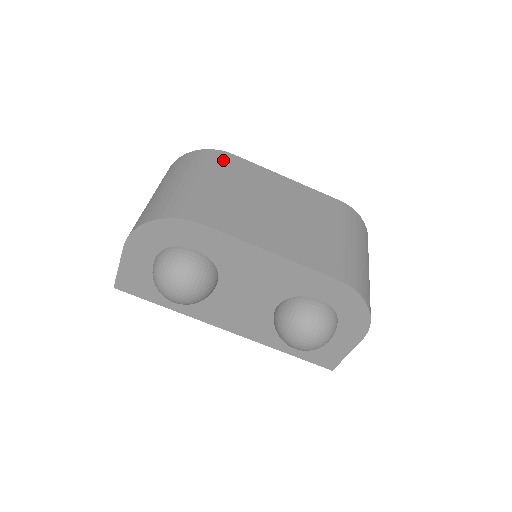
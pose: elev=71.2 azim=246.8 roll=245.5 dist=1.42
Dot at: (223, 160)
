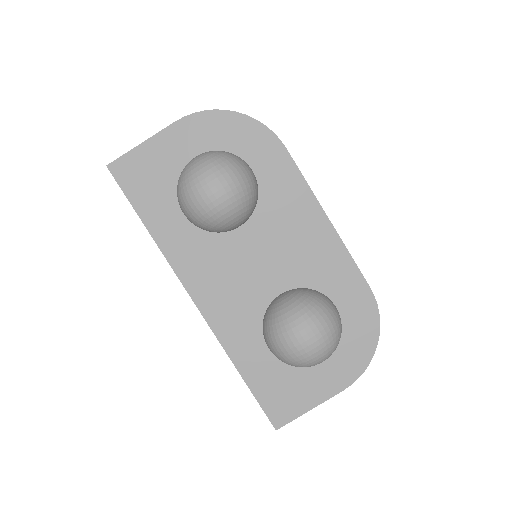
Dot at: occluded
